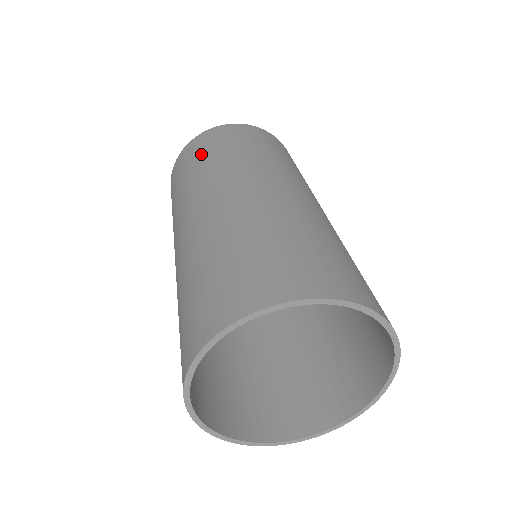
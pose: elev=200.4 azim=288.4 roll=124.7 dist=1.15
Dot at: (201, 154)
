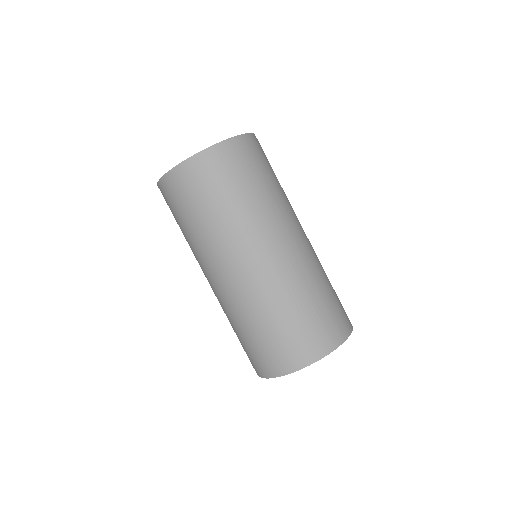
Dot at: (242, 179)
